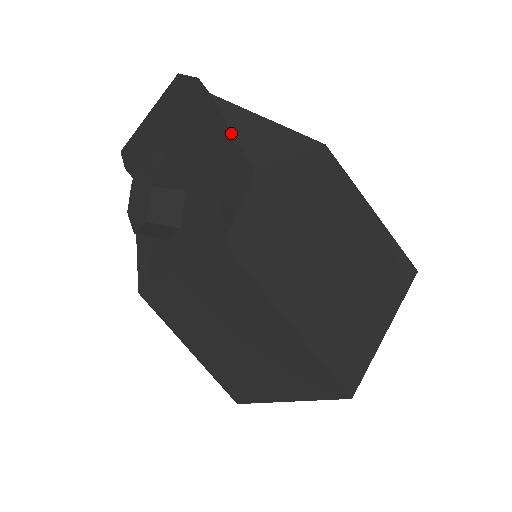
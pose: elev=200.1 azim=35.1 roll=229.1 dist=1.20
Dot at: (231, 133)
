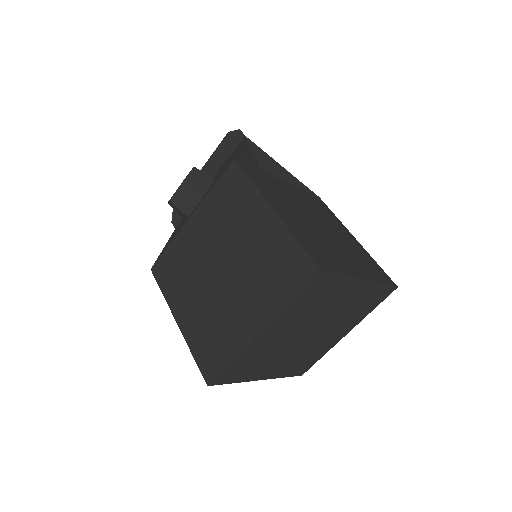
Dot at: (253, 154)
